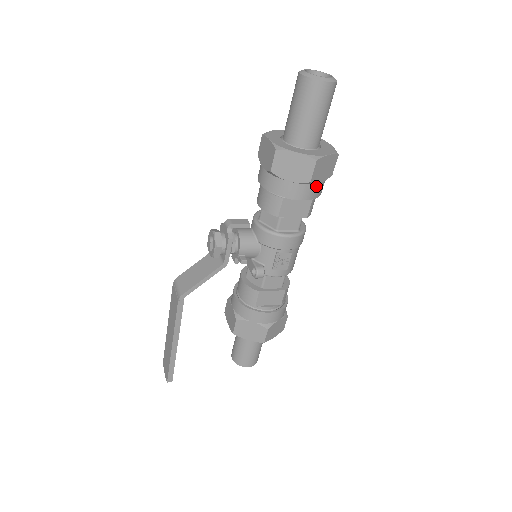
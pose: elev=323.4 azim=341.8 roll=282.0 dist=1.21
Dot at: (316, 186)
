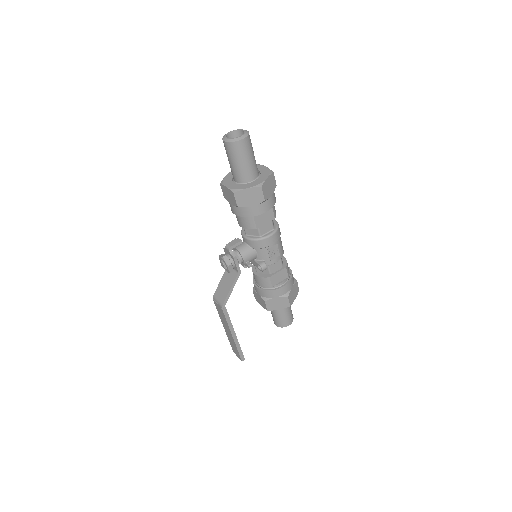
Dot at: (270, 199)
